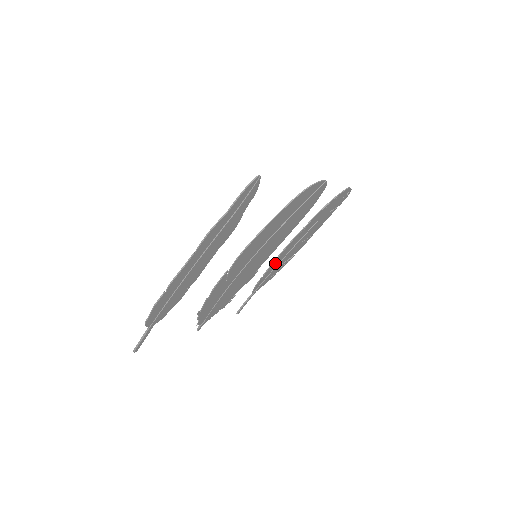
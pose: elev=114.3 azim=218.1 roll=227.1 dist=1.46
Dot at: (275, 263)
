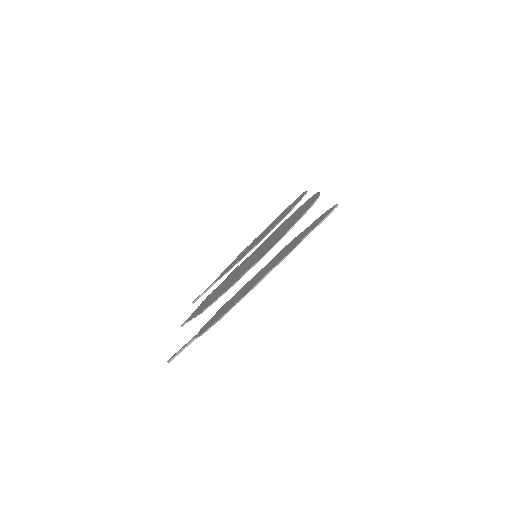
Dot at: occluded
